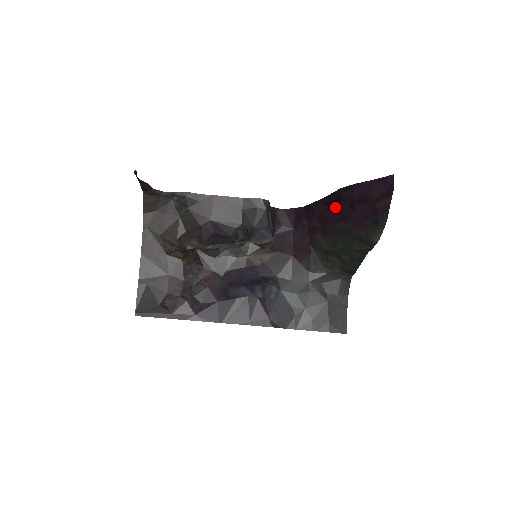
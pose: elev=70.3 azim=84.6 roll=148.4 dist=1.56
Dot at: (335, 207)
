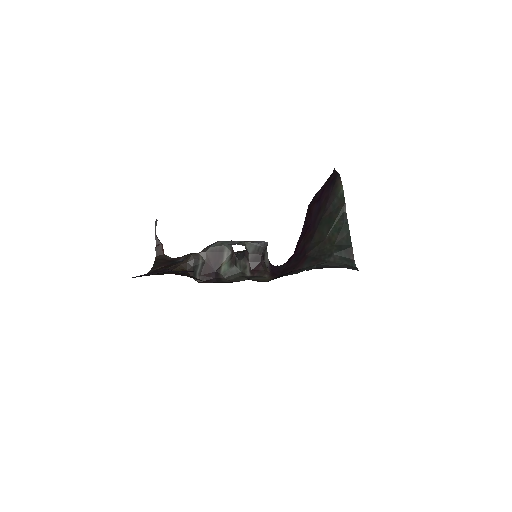
Dot at: (310, 217)
